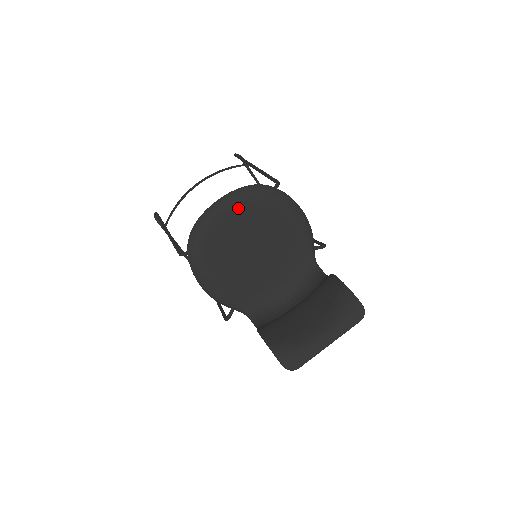
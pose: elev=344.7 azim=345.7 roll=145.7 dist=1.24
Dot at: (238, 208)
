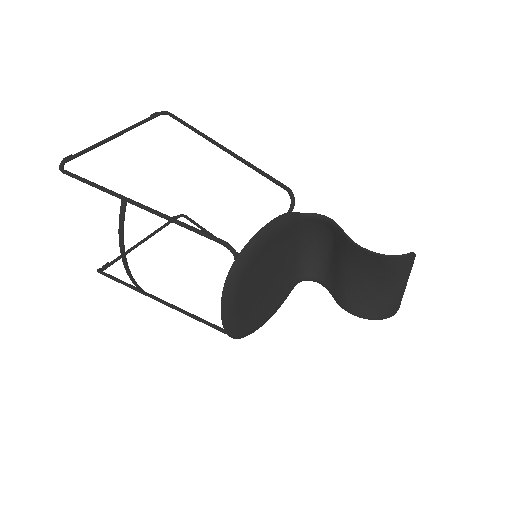
Dot at: (238, 299)
